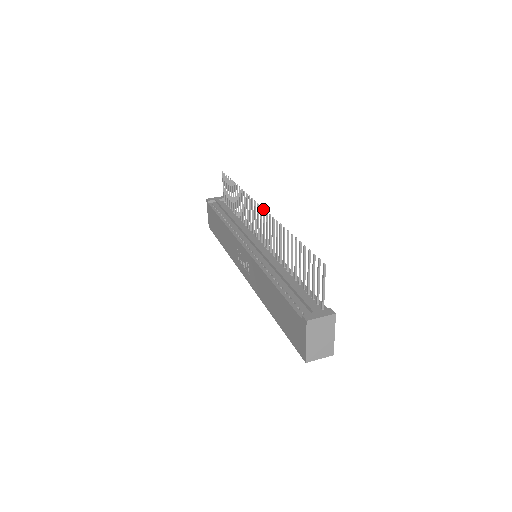
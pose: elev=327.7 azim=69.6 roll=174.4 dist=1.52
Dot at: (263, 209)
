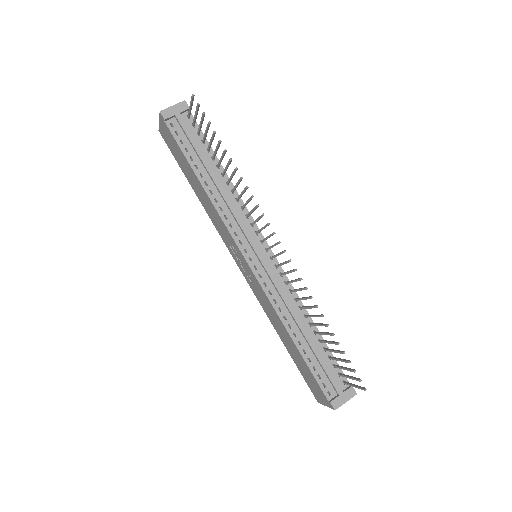
Dot at: occluded
